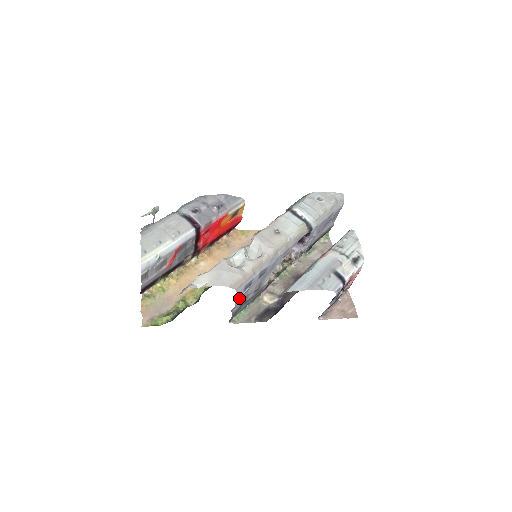
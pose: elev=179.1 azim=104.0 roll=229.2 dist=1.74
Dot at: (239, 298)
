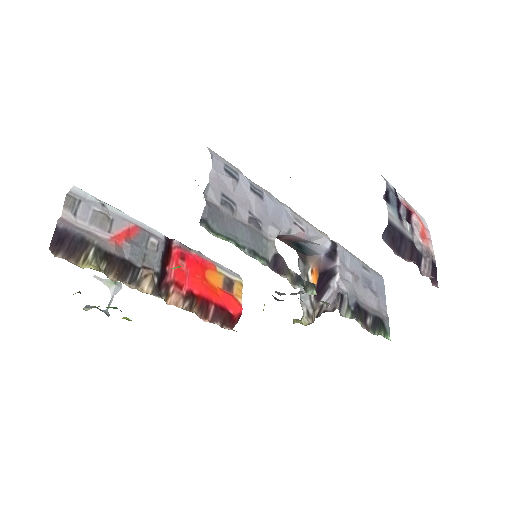
Dot at: (216, 173)
